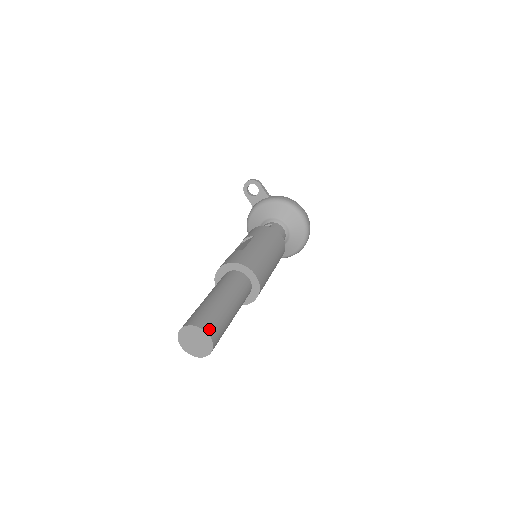
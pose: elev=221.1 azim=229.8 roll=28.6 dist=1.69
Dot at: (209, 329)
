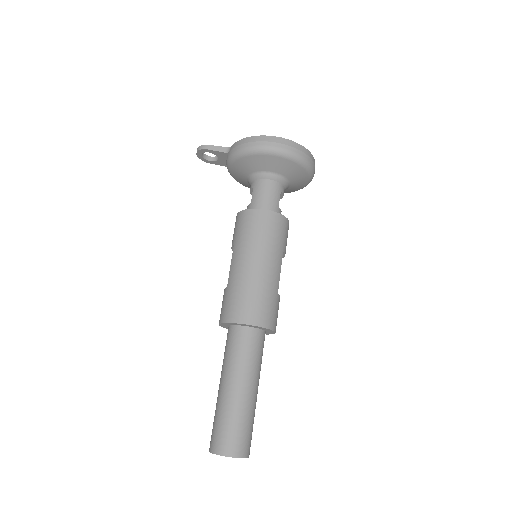
Dot at: (225, 449)
